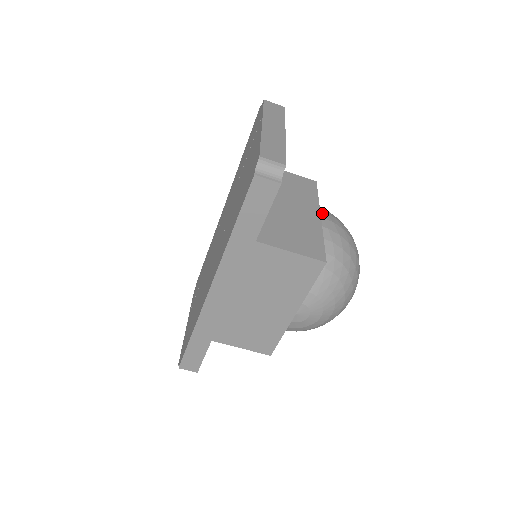
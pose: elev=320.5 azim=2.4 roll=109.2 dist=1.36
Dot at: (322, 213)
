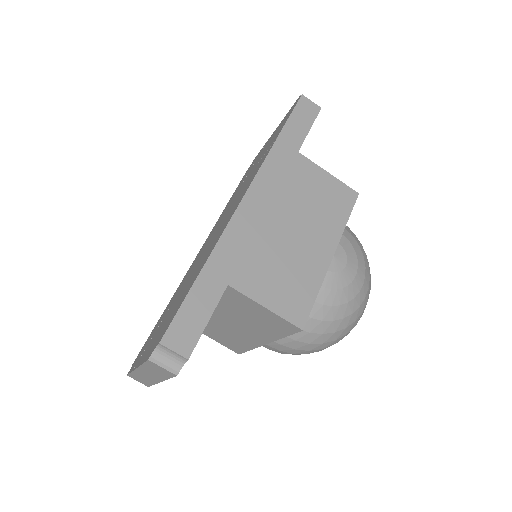
Dot at: occluded
